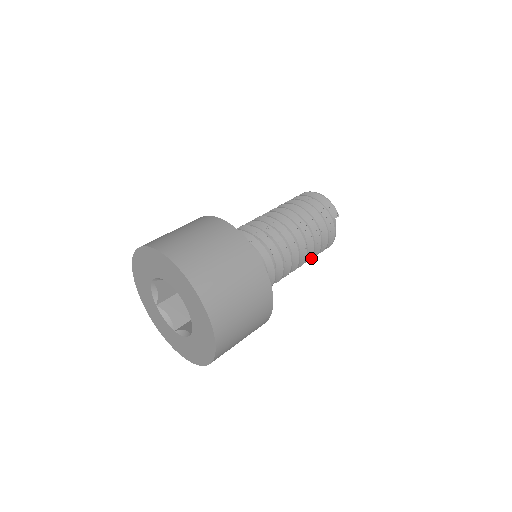
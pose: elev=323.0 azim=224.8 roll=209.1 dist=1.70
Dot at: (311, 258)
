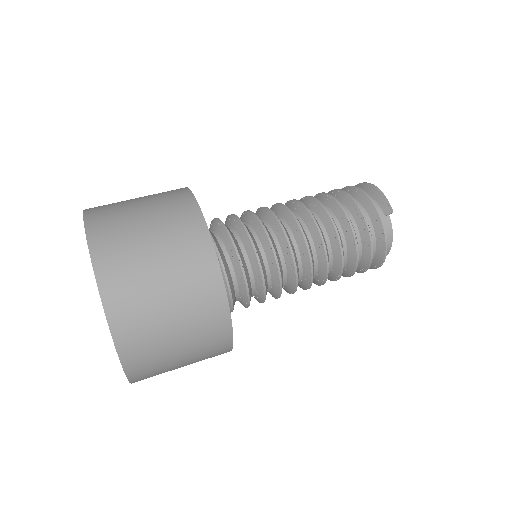
Dot at: (342, 269)
